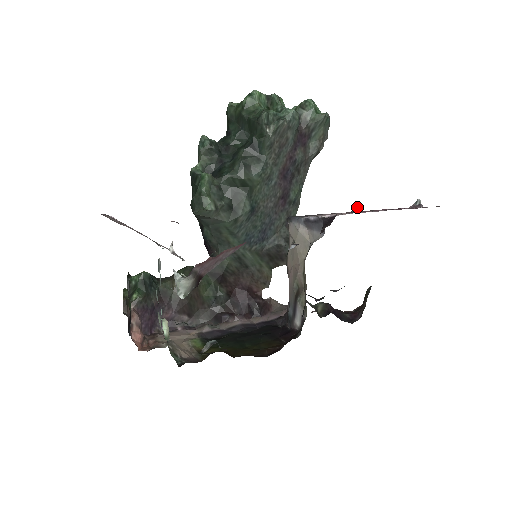
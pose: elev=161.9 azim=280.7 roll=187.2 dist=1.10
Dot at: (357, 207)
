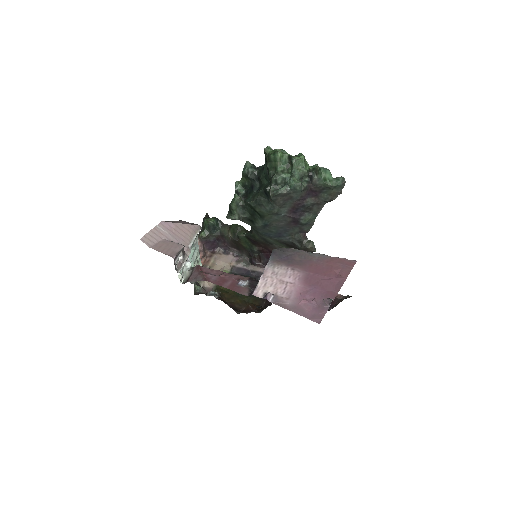
Dot at: (265, 296)
